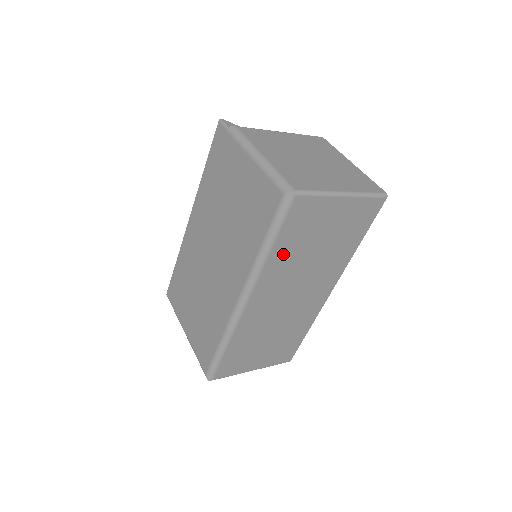
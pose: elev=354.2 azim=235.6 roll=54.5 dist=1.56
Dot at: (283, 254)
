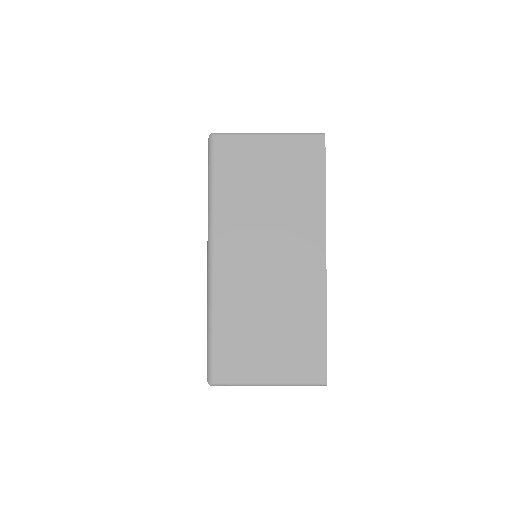
Dot at: (230, 198)
